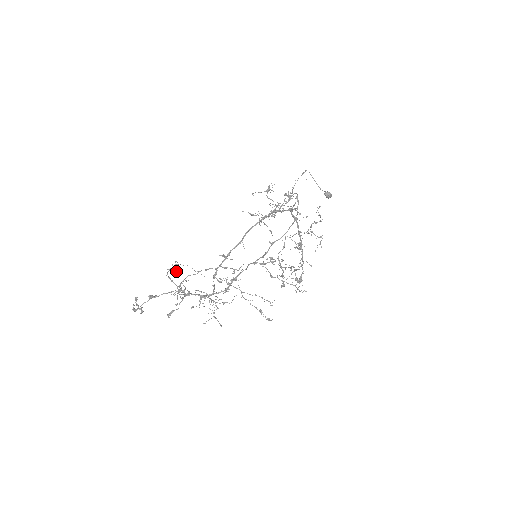
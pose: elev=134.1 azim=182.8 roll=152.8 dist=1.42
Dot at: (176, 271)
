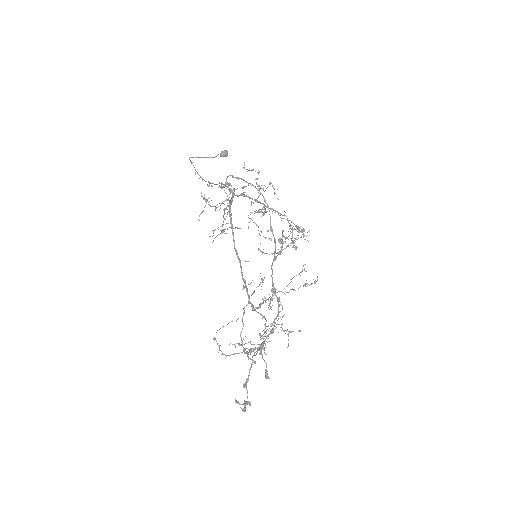
Dot at: (238, 344)
